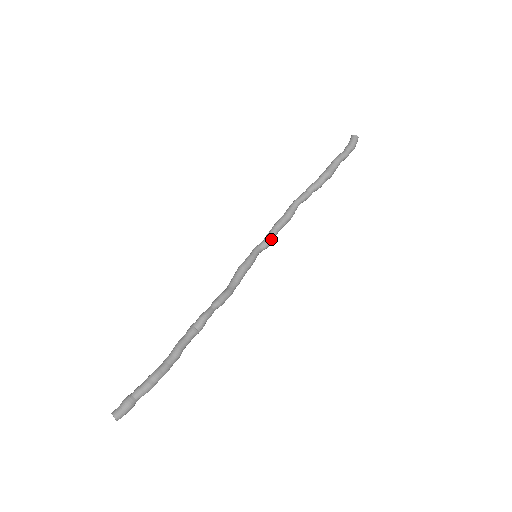
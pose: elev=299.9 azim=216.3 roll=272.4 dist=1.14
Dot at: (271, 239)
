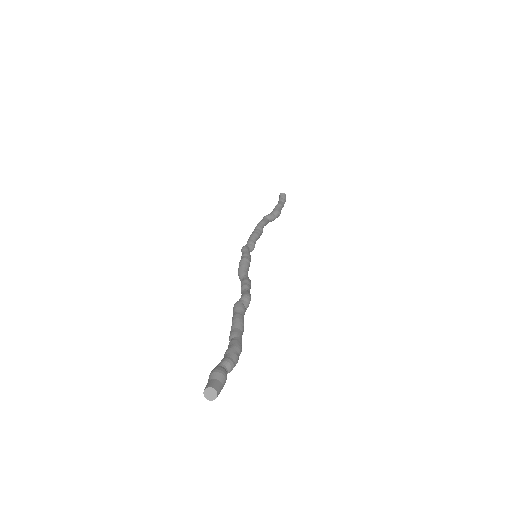
Dot at: occluded
